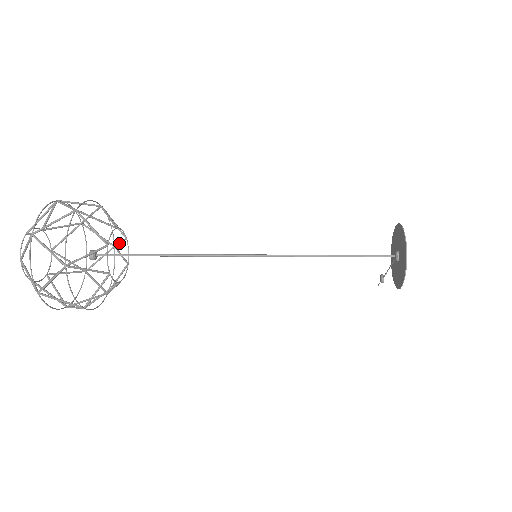
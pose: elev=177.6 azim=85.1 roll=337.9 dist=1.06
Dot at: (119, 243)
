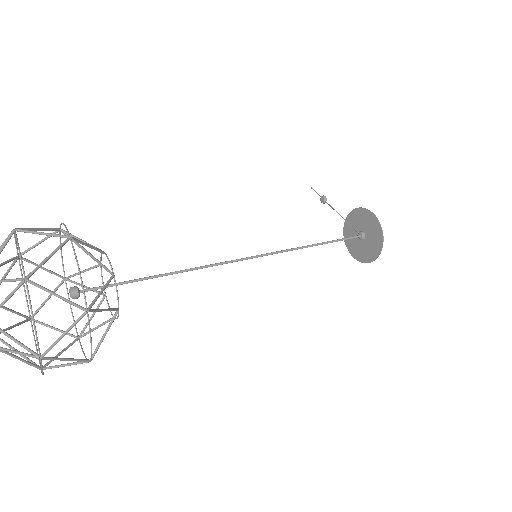
Dot at: occluded
